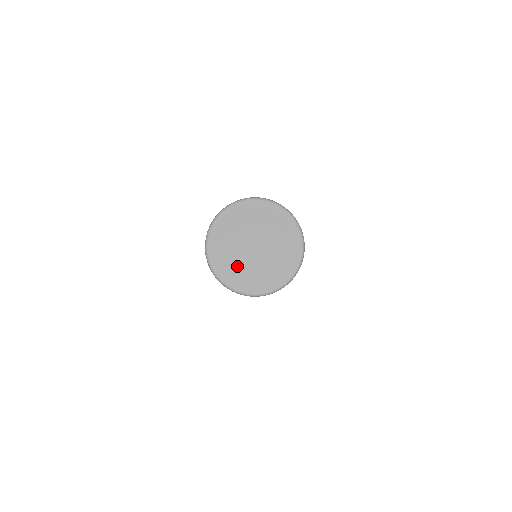
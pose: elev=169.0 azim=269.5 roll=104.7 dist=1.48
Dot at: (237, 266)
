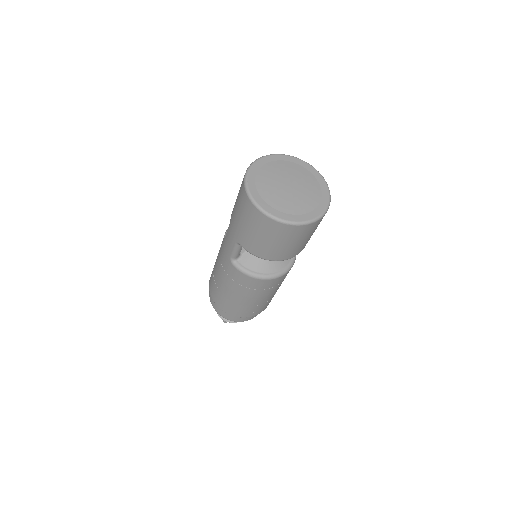
Dot at: (280, 202)
